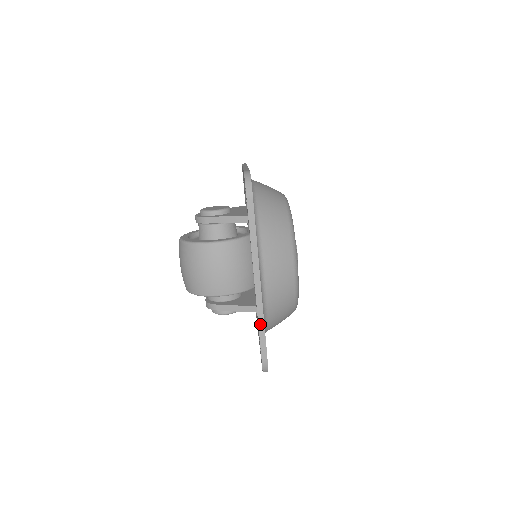
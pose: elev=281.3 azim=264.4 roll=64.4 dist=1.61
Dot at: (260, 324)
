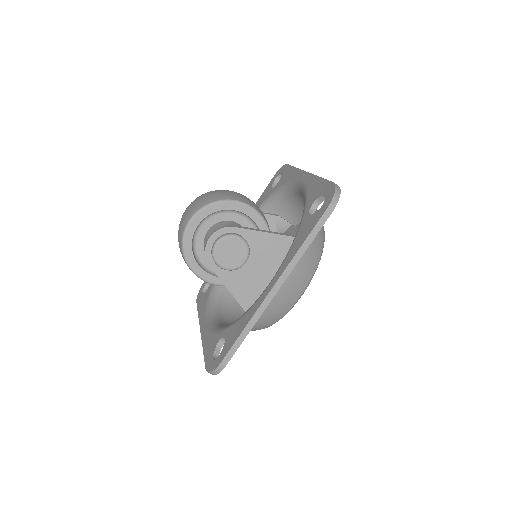
Dot at: occluded
